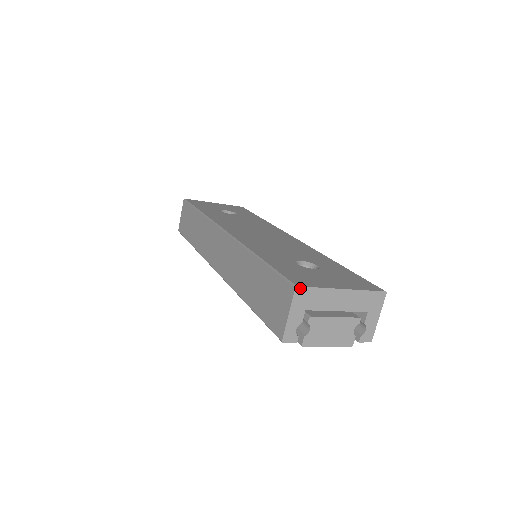
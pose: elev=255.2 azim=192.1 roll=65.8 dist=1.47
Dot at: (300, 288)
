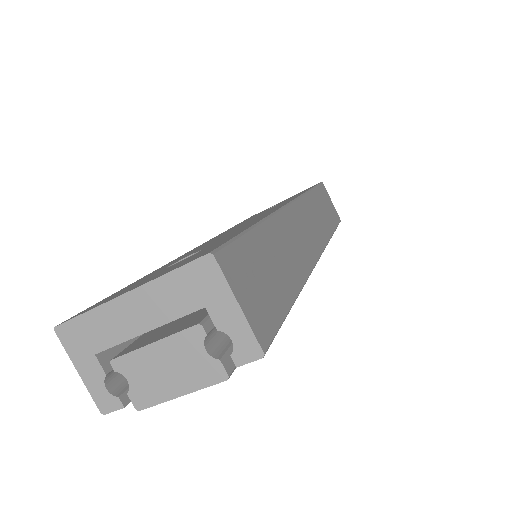
Dot at: (61, 327)
